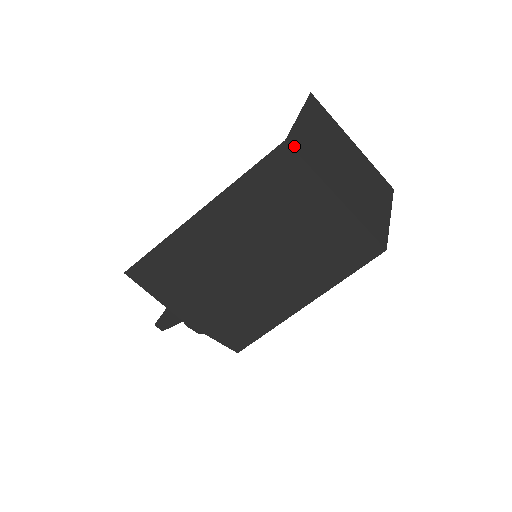
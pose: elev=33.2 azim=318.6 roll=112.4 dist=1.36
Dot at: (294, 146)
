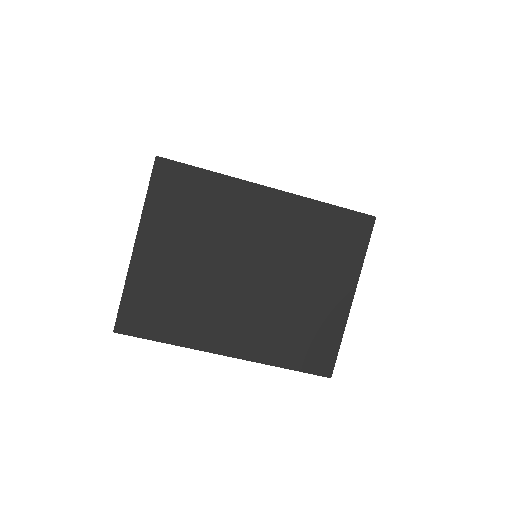
Dot at: (131, 329)
